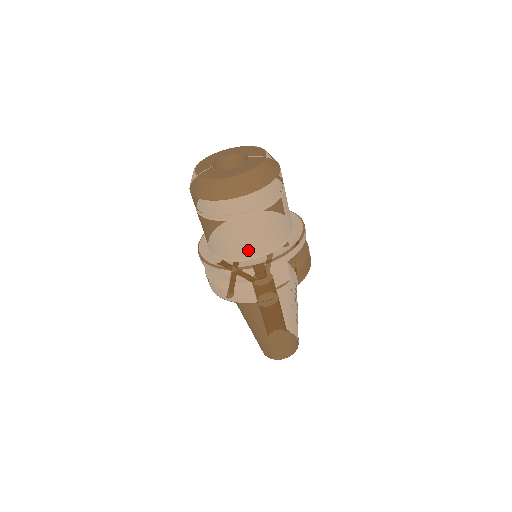
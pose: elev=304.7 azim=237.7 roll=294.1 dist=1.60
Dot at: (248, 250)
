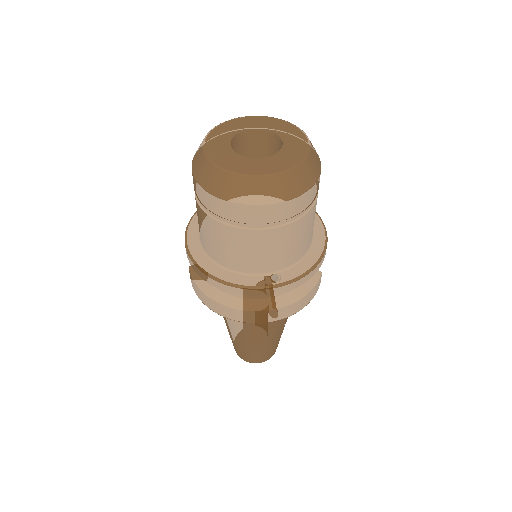
Dot at: (307, 244)
